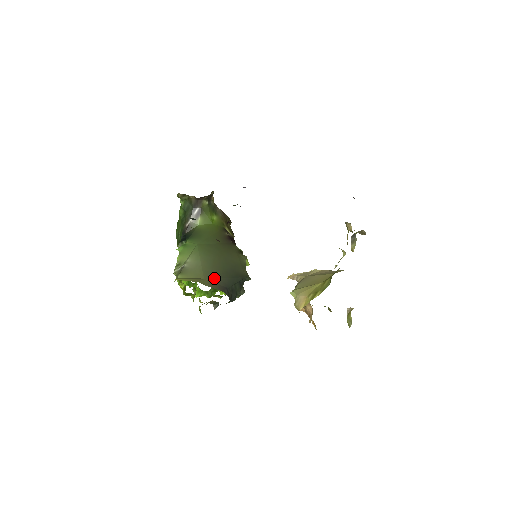
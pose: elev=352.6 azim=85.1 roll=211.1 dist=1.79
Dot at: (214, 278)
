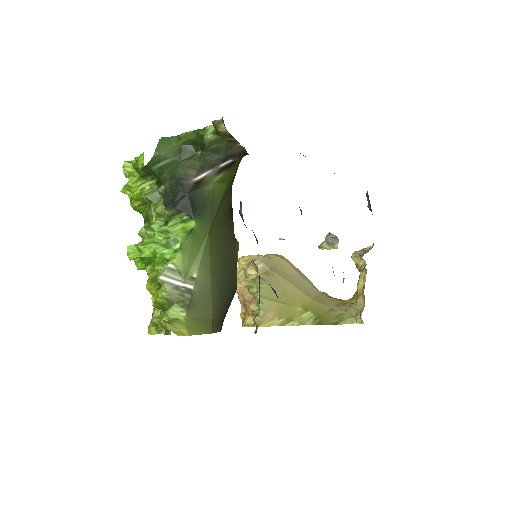
Dot at: (219, 310)
